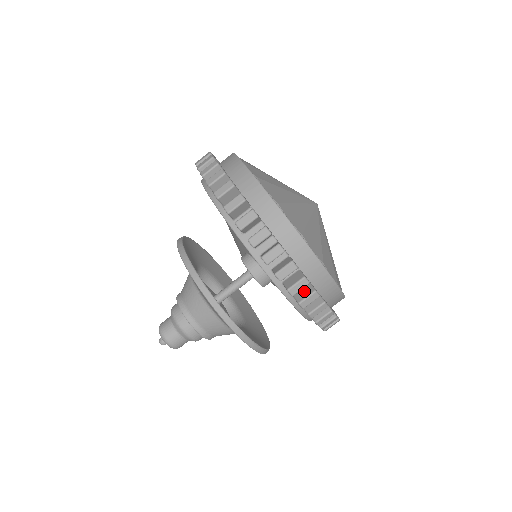
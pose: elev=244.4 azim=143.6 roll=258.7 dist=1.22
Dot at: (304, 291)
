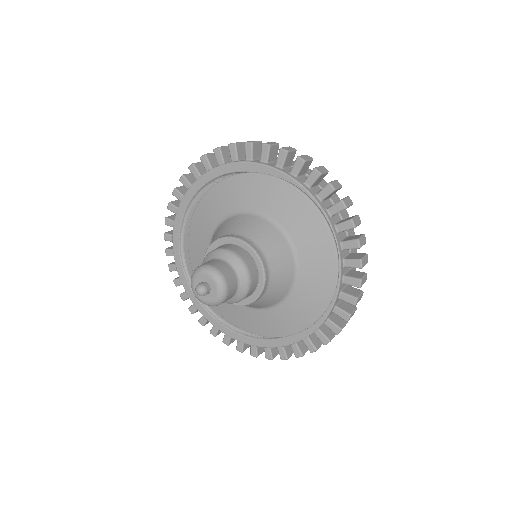
Dot at: (353, 237)
